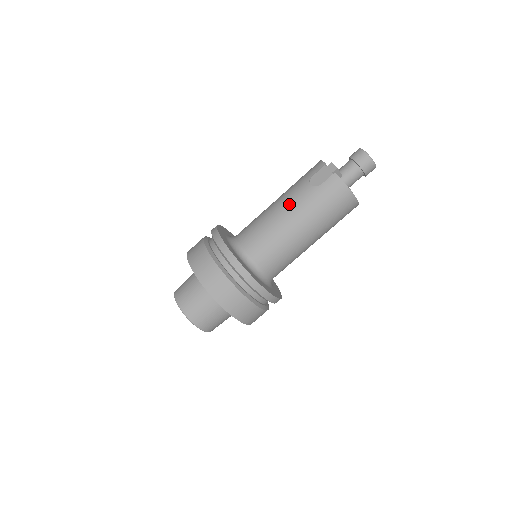
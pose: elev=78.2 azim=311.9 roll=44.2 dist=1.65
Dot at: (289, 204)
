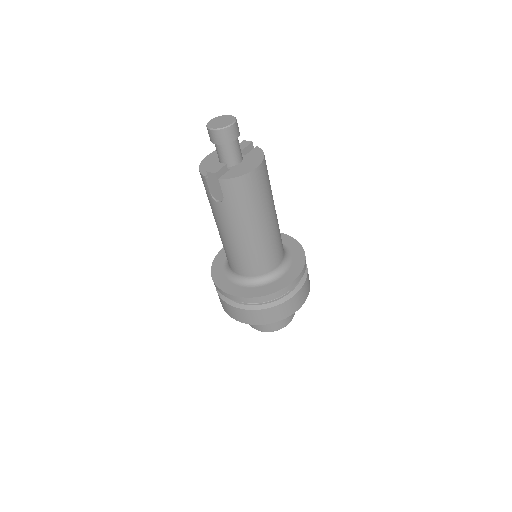
Dot at: (226, 227)
